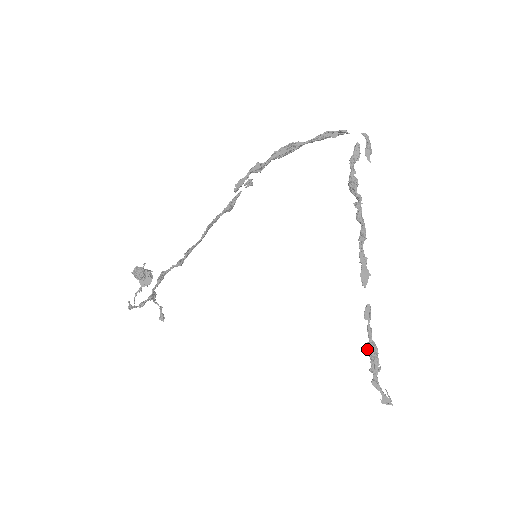
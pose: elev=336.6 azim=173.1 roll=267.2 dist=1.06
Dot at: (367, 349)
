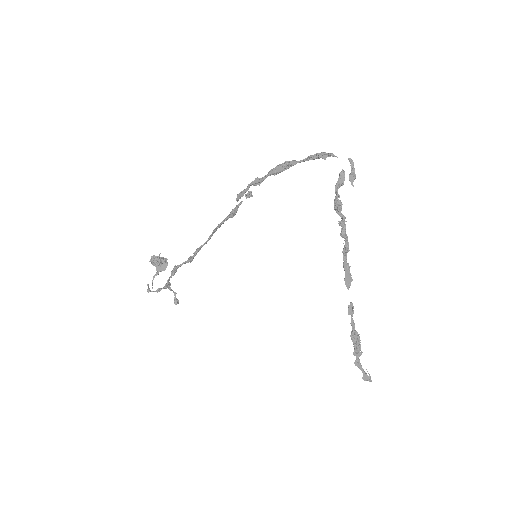
Dot at: (351, 337)
